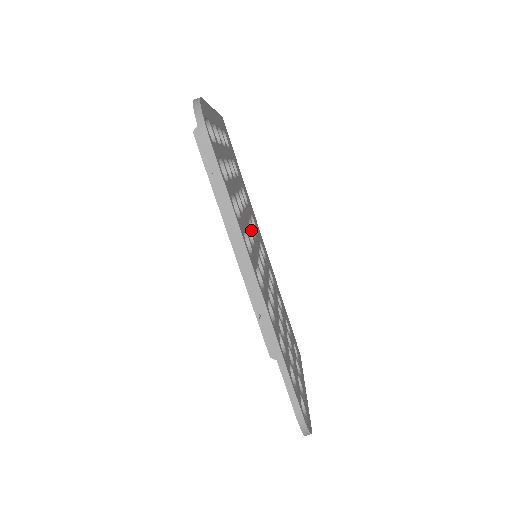
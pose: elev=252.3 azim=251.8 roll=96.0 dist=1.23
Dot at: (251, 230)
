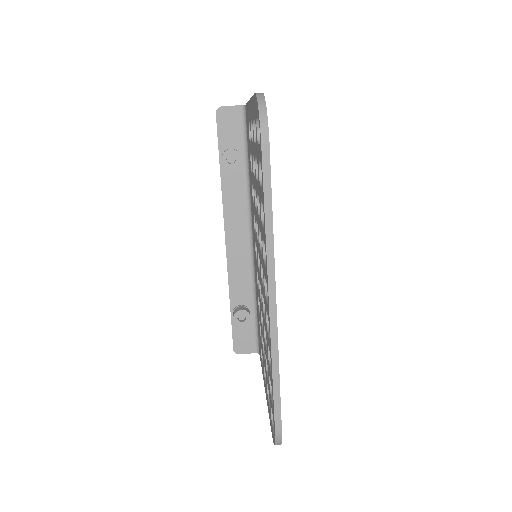
Dot at: occluded
